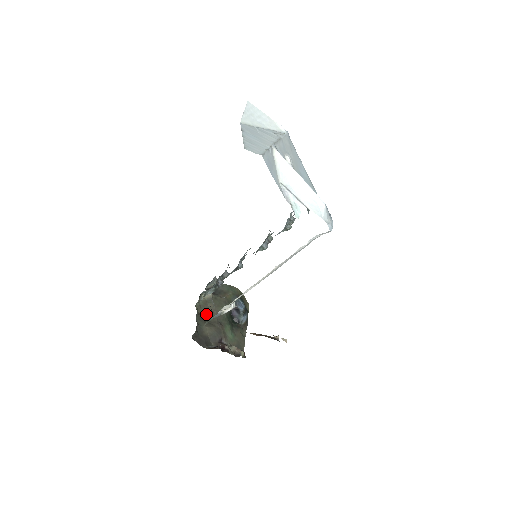
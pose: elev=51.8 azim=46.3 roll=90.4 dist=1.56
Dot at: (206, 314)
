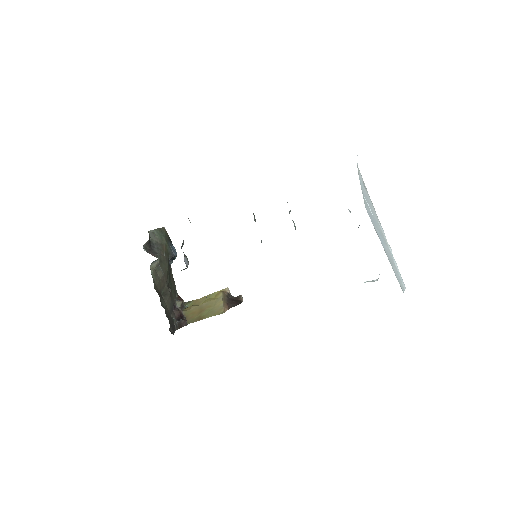
Dot at: (160, 287)
